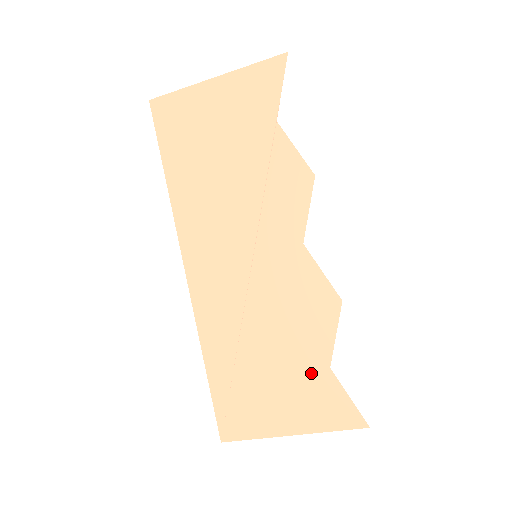
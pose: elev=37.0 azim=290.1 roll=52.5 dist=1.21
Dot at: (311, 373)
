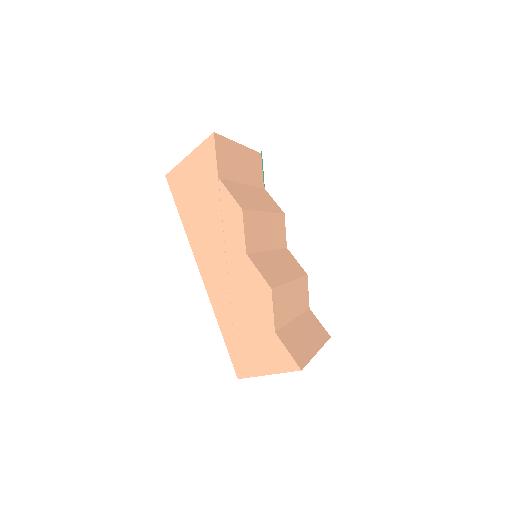
Dot at: (267, 336)
